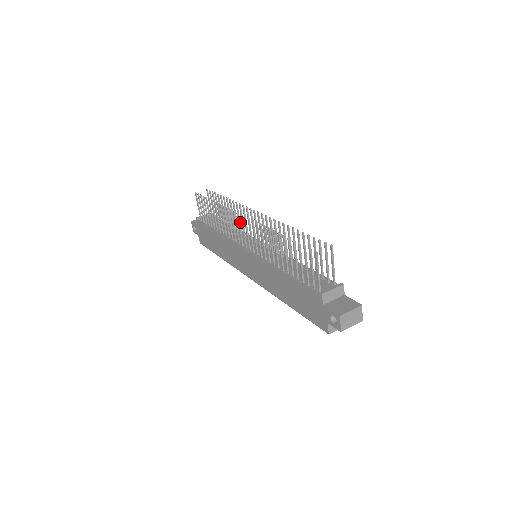
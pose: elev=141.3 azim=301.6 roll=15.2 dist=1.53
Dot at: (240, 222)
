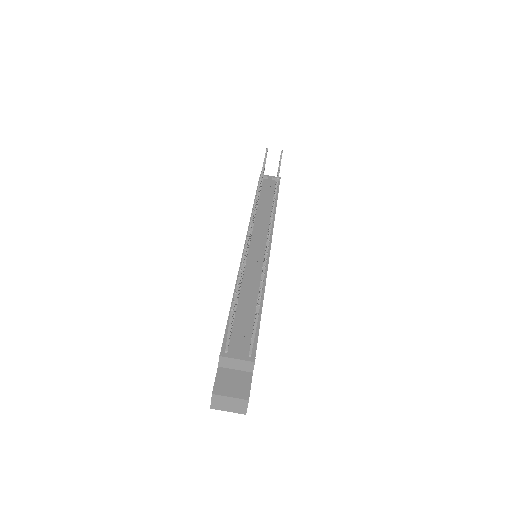
Dot at: occluded
